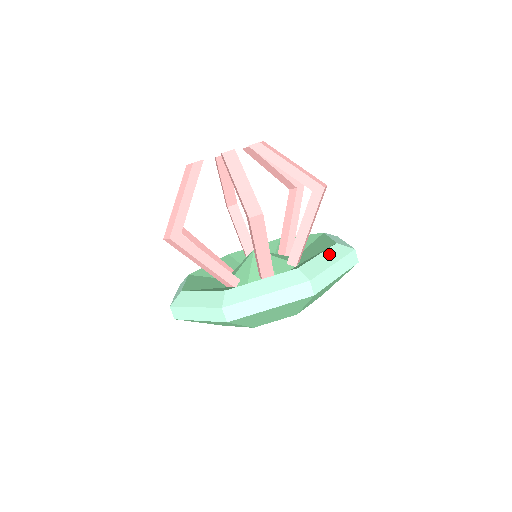
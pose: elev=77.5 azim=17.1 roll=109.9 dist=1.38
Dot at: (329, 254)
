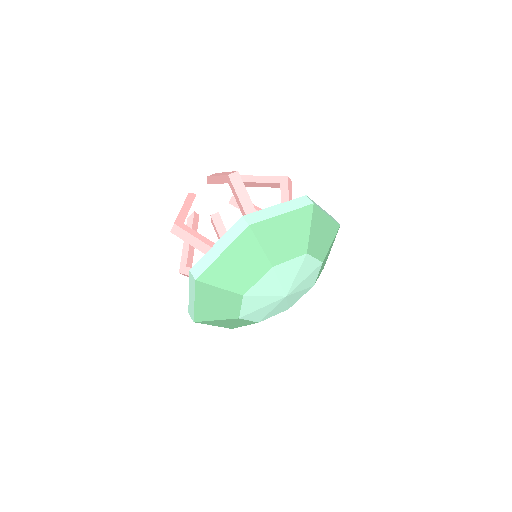
Dot at: occluded
